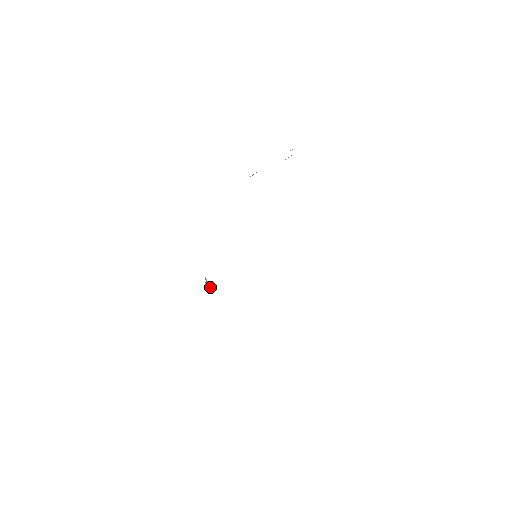
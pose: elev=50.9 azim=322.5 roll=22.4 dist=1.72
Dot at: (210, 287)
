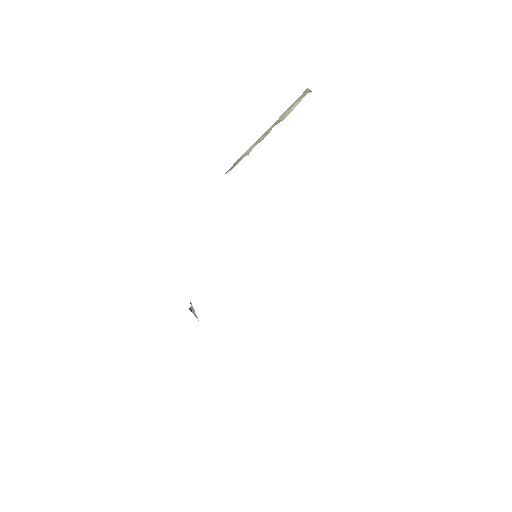
Dot at: occluded
